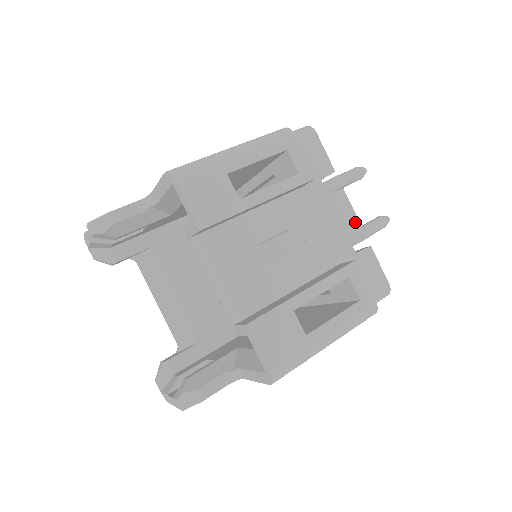
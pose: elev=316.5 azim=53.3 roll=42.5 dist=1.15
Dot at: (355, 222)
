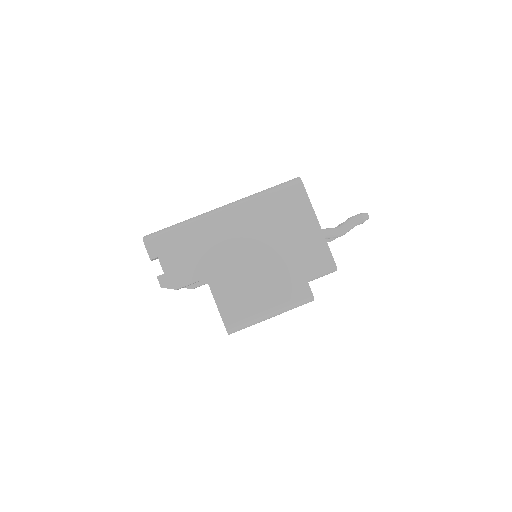
Dot at: occluded
